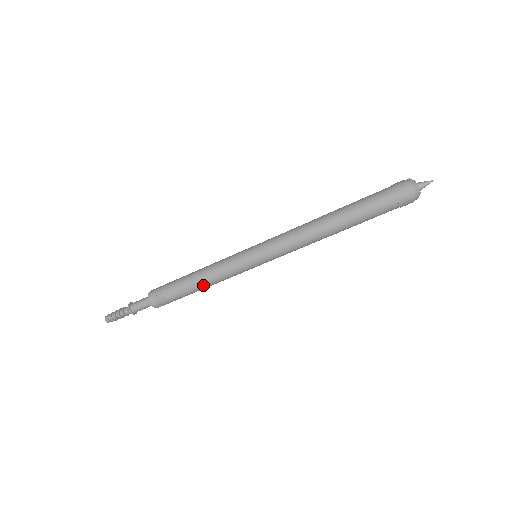
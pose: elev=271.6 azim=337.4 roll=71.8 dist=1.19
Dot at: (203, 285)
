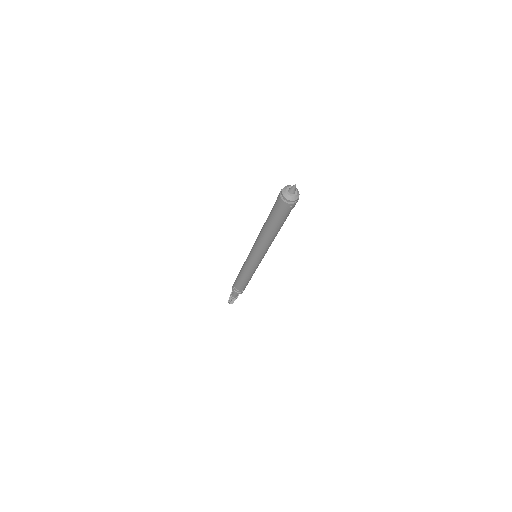
Dot at: (243, 278)
